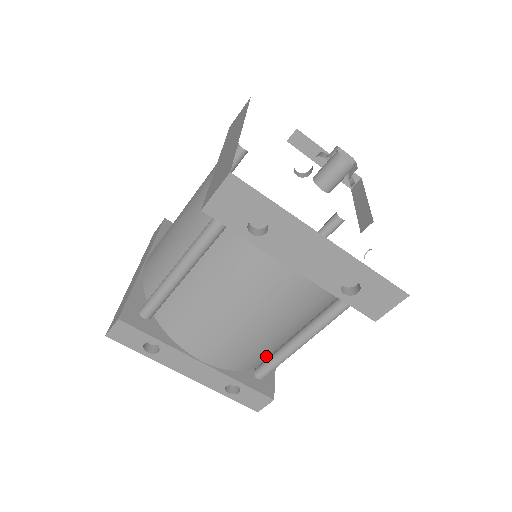
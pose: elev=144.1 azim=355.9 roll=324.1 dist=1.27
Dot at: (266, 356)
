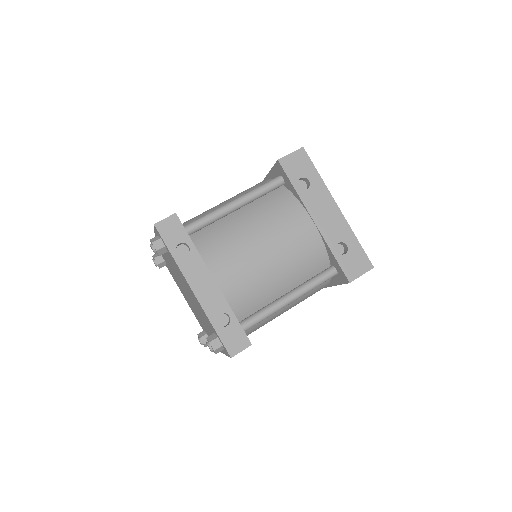
Dot at: (253, 311)
